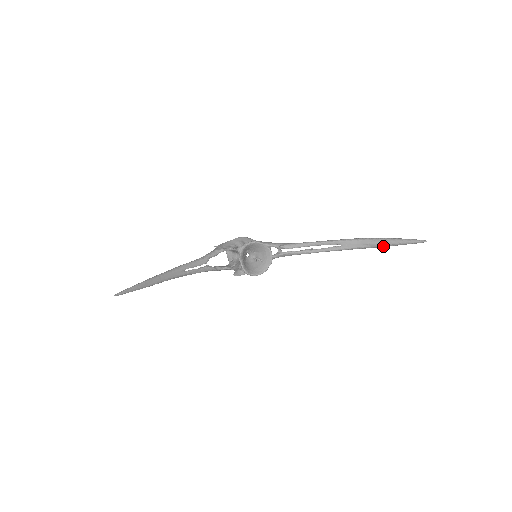
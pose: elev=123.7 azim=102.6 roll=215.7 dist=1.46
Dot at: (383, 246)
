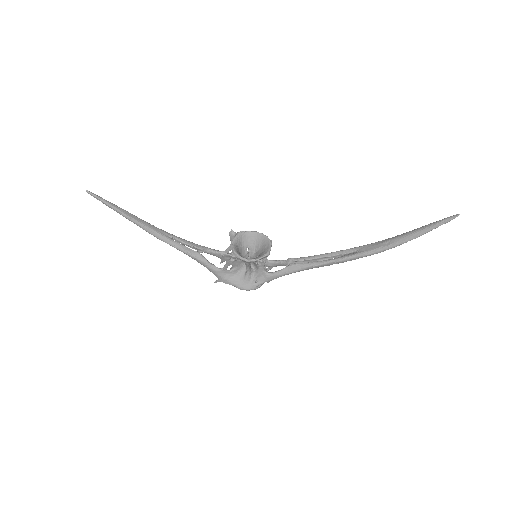
Dot at: (408, 239)
